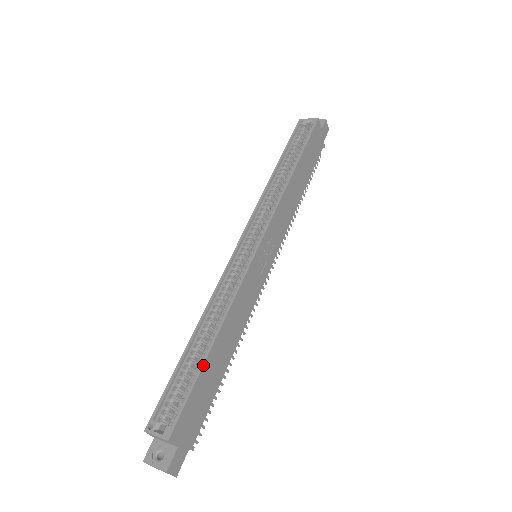
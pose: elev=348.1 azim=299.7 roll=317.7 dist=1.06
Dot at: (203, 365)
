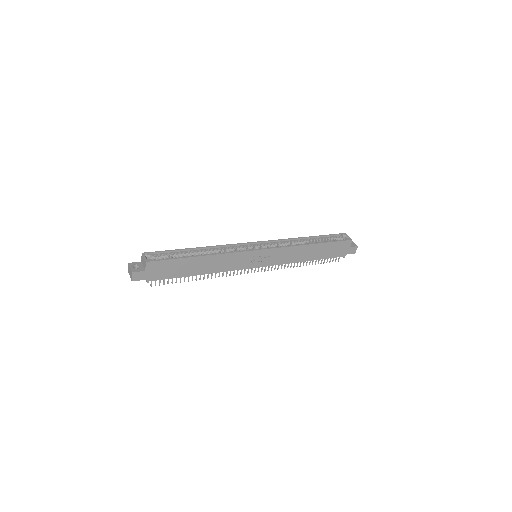
Dot at: (187, 257)
